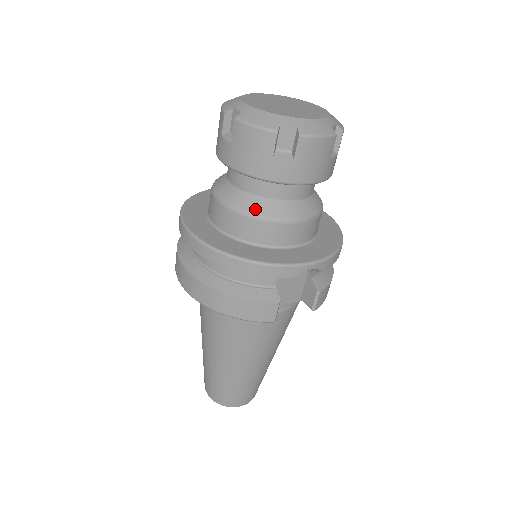
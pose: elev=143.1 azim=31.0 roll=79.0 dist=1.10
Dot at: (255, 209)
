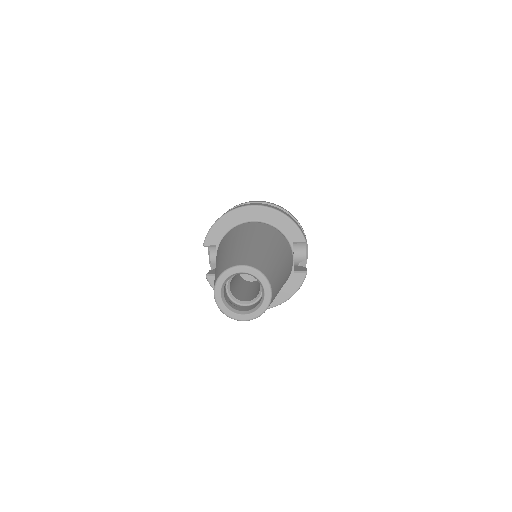
Dot at: occluded
